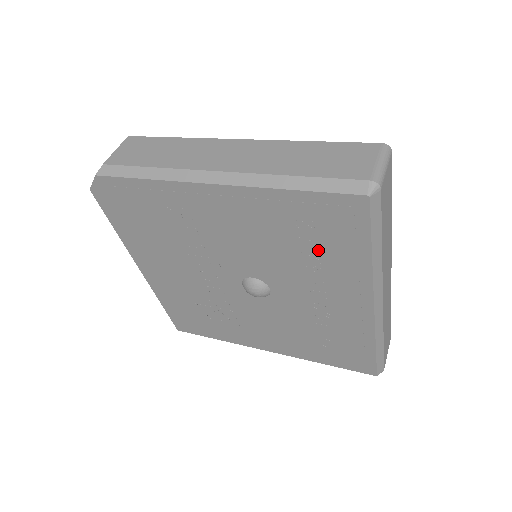
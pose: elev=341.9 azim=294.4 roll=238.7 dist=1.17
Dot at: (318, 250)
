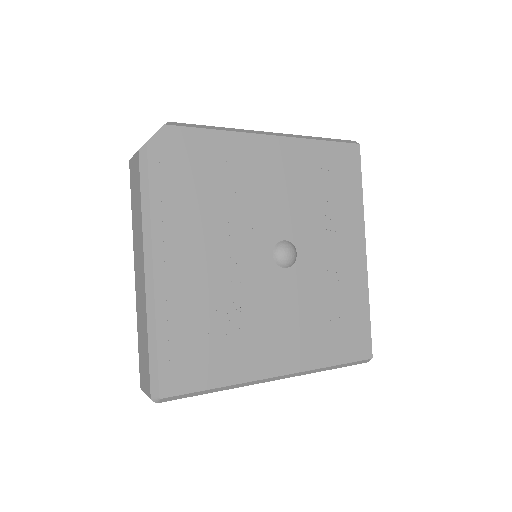
Dot at: (334, 194)
